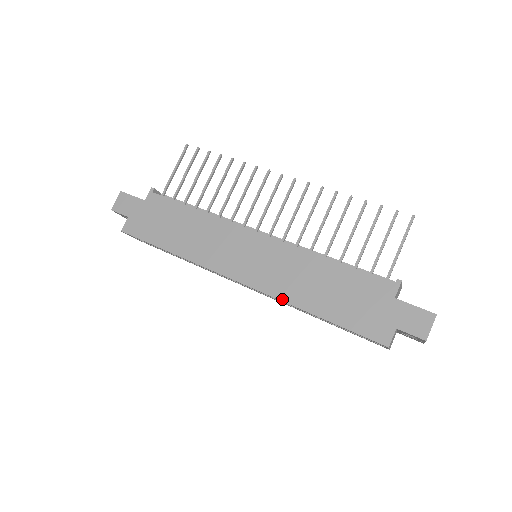
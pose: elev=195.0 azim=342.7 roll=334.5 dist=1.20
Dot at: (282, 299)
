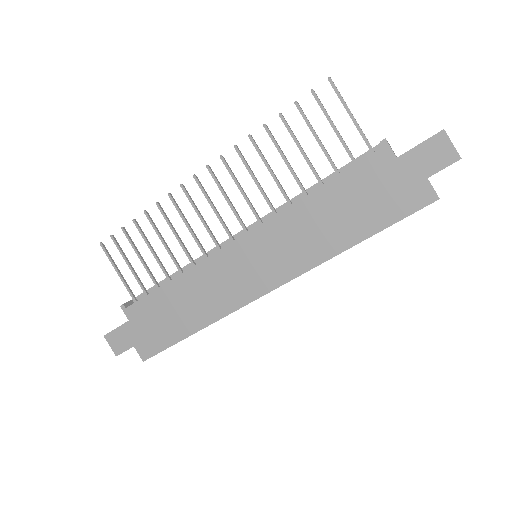
Dot at: (317, 264)
